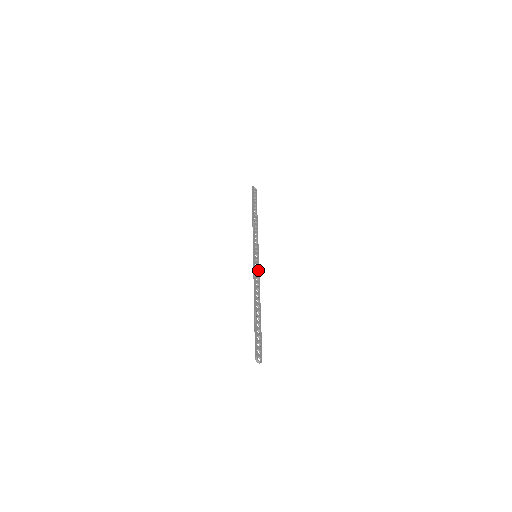
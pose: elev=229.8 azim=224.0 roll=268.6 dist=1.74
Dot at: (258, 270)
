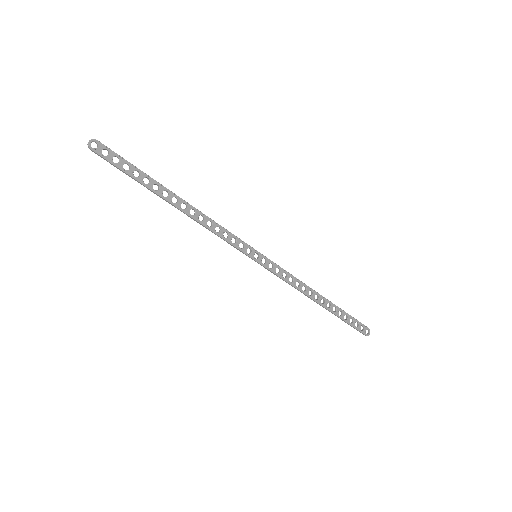
Dot at: (278, 268)
